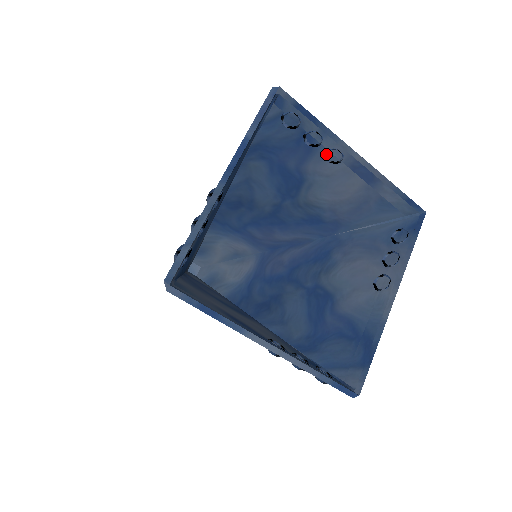
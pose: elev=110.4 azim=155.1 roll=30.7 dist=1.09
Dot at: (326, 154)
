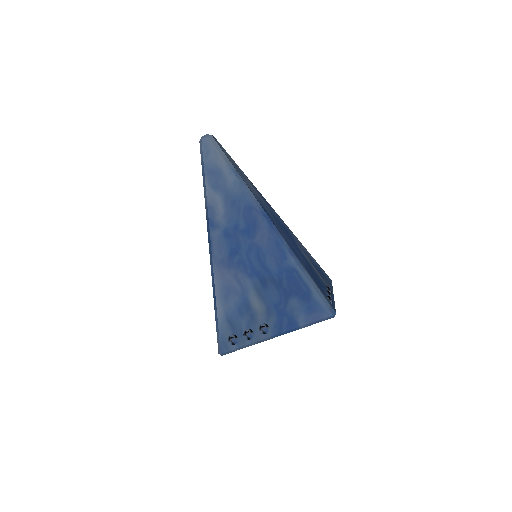
Dot at: occluded
